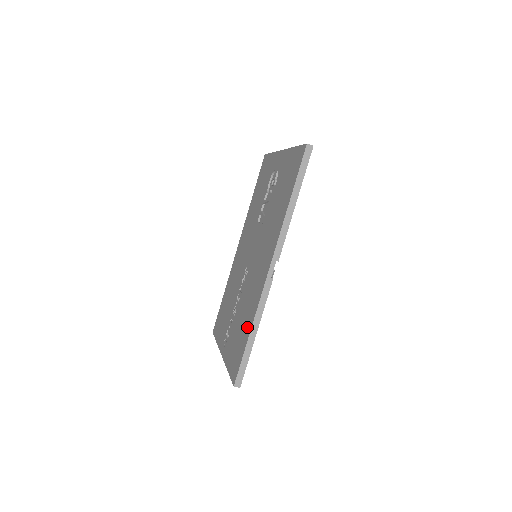
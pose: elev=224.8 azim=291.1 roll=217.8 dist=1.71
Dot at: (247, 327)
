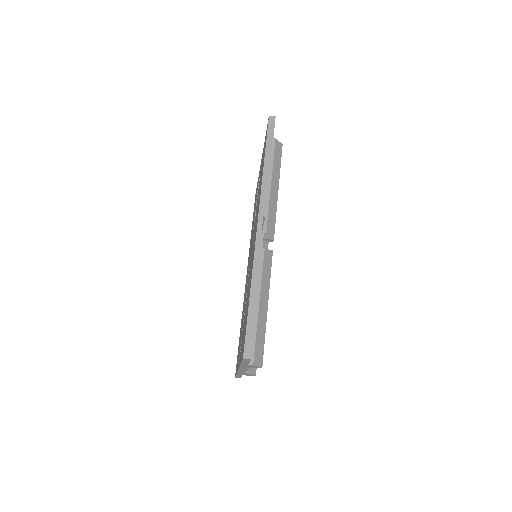
Dot at: occluded
